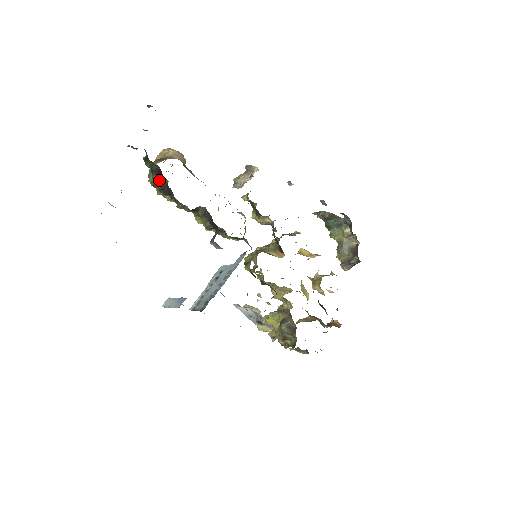
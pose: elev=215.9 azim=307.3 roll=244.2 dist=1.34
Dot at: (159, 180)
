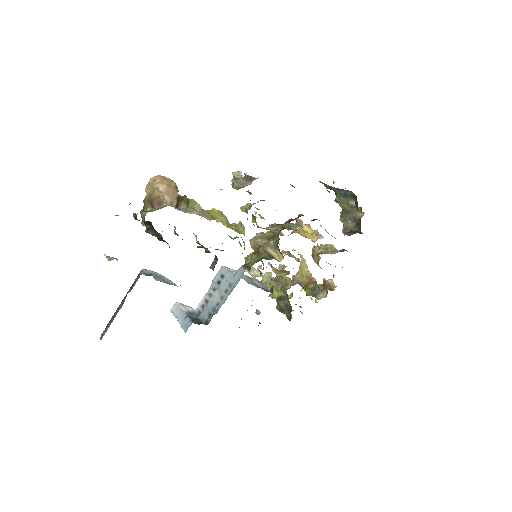
Dot at: (153, 232)
